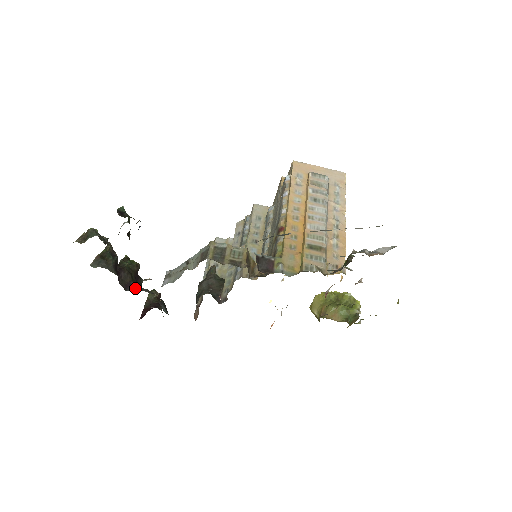
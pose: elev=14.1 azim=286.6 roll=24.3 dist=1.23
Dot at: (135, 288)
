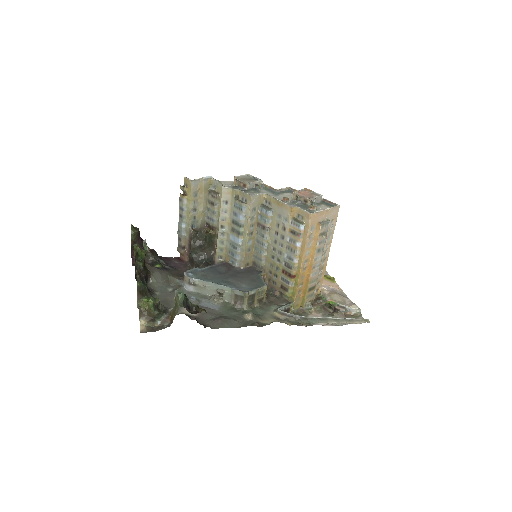
Dot at: (154, 281)
